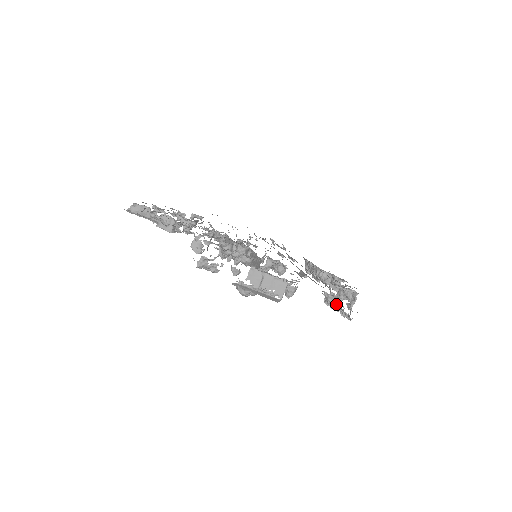
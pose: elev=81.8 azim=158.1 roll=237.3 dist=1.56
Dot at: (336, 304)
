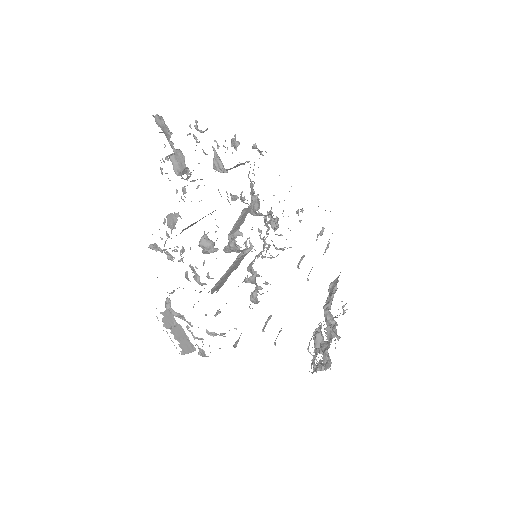
Dot at: (314, 349)
